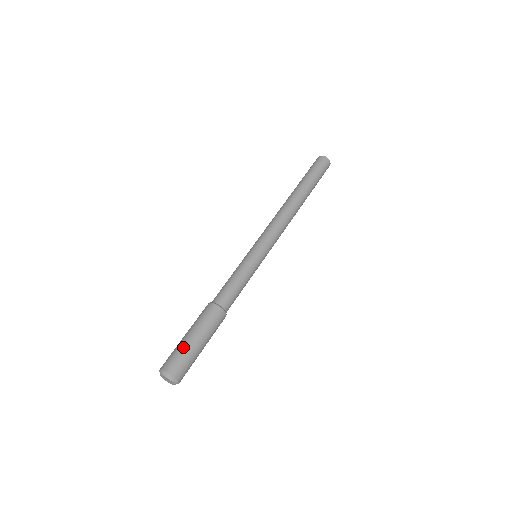
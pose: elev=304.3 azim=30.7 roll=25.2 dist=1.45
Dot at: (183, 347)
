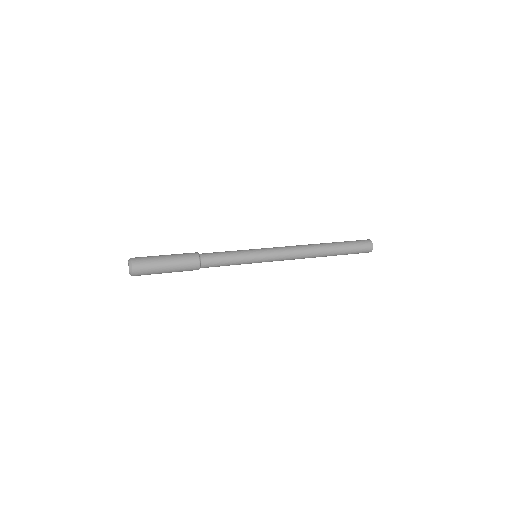
Dot at: (154, 256)
